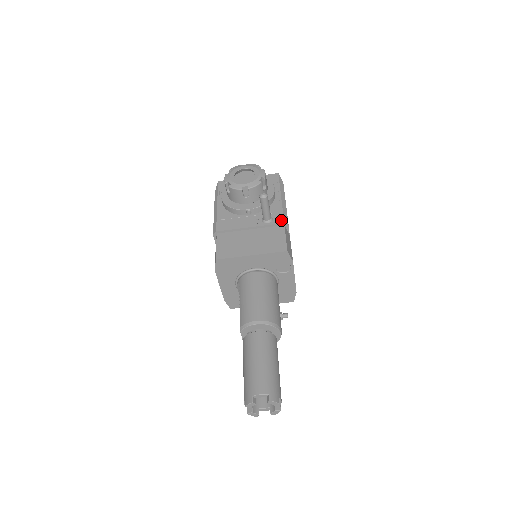
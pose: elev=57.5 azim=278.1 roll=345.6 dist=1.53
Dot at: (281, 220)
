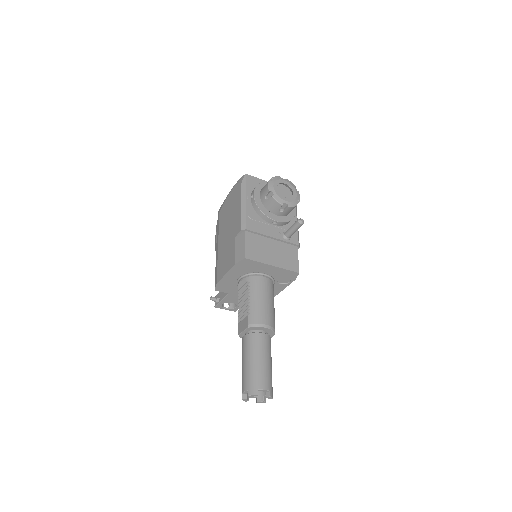
Dot at: (297, 241)
